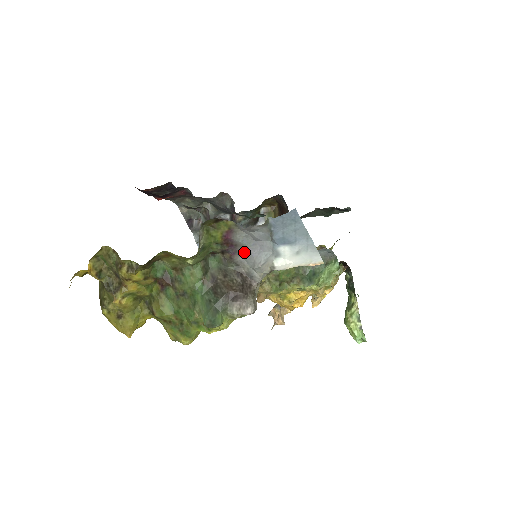
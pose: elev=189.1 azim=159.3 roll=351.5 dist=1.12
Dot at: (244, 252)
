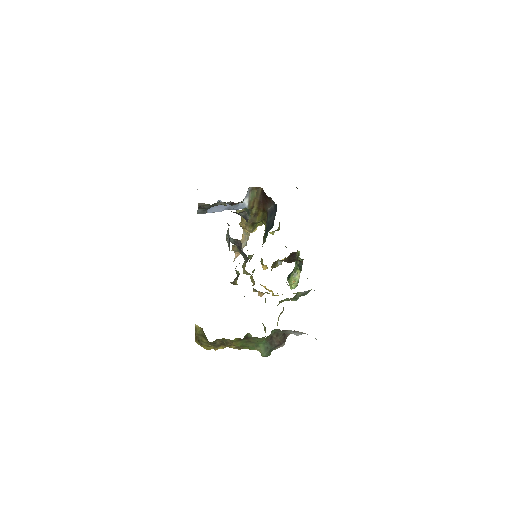
Dot at: occluded
